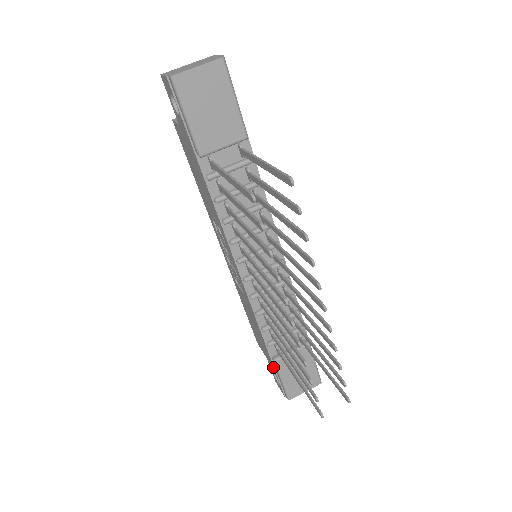
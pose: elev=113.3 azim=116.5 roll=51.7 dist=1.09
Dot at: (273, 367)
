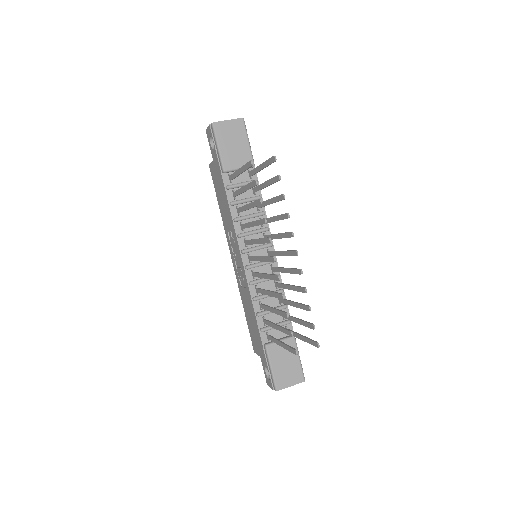
Dot at: (264, 356)
